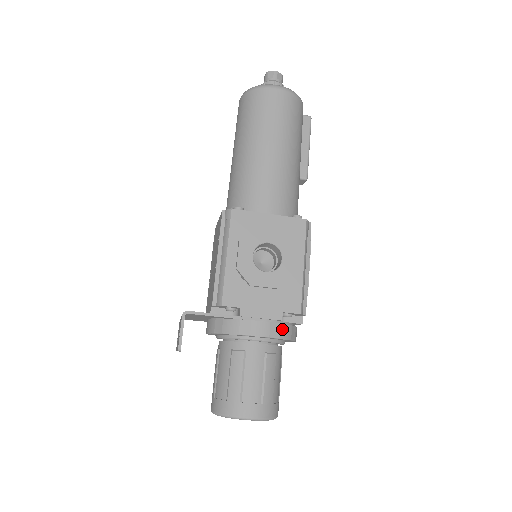
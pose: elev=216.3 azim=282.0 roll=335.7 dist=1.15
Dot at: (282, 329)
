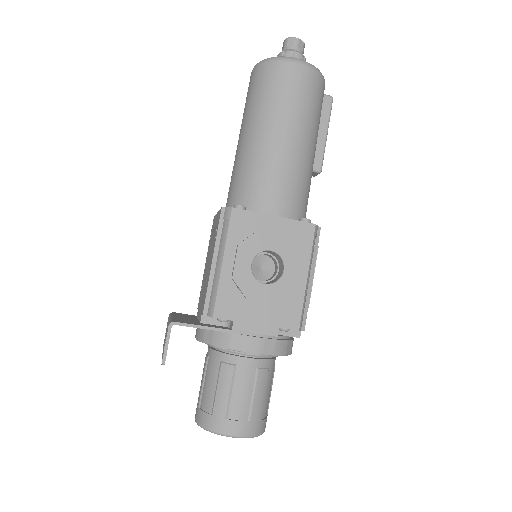
Dot at: (277, 345)
